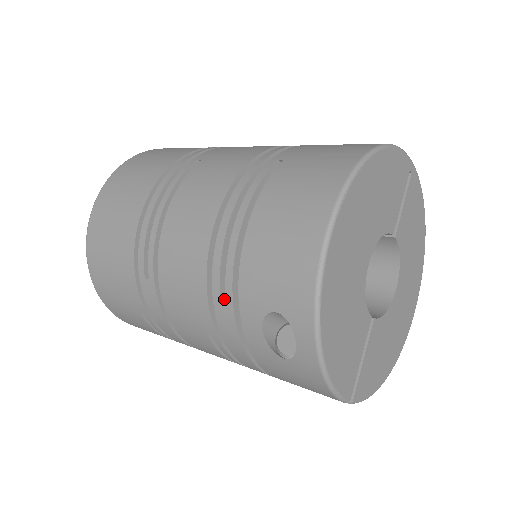
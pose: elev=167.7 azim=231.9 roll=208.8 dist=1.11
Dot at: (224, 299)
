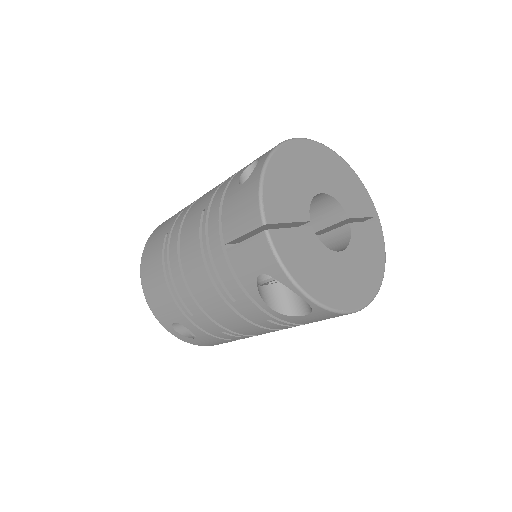
Dot at: (230, 178)
